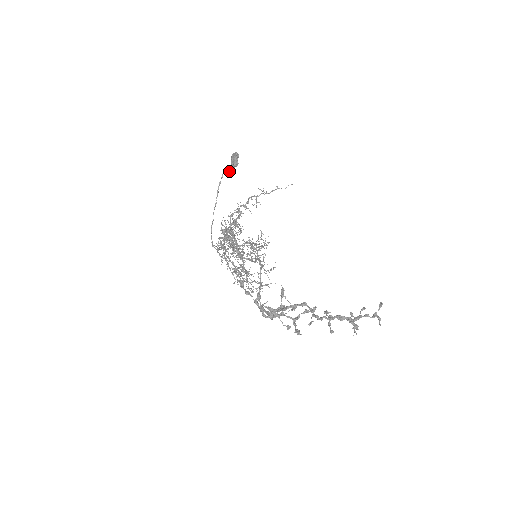
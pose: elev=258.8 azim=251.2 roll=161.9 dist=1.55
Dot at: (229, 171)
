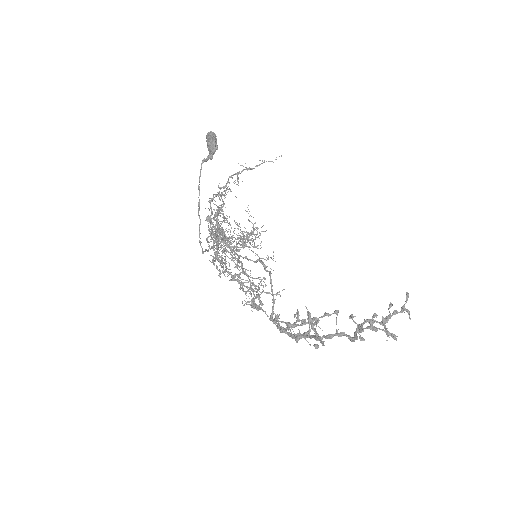
Dot at: (208, 158)
